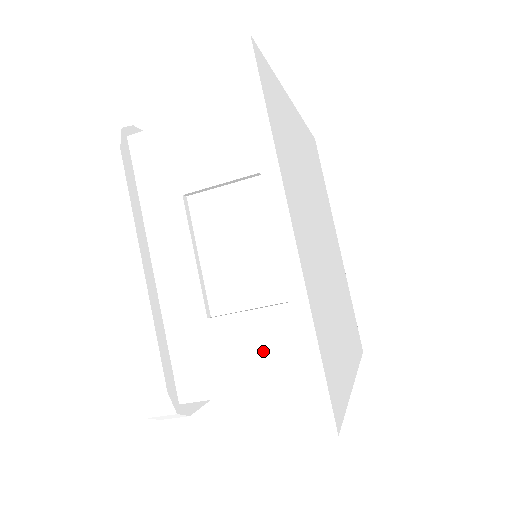
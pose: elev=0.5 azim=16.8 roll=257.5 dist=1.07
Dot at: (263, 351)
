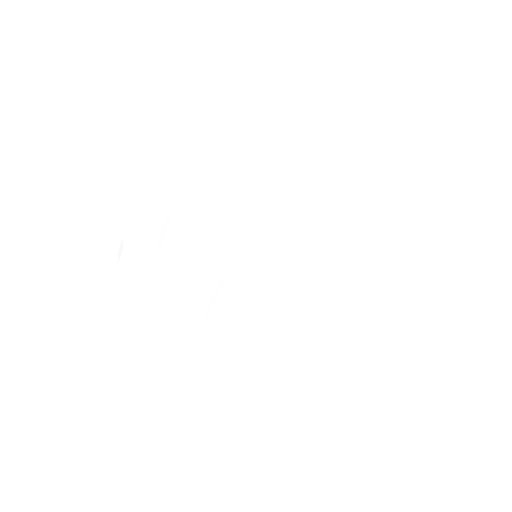
Dot at: (231, 301)
